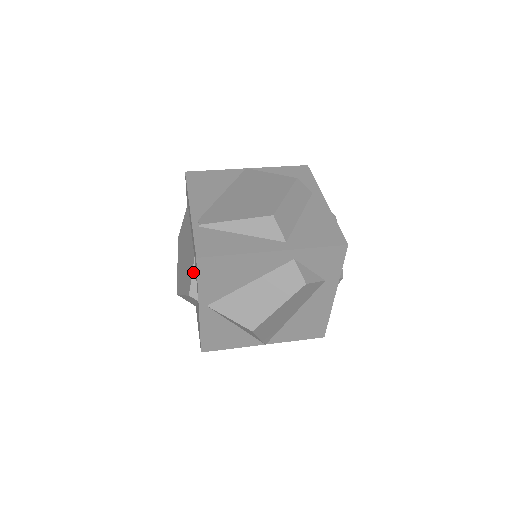
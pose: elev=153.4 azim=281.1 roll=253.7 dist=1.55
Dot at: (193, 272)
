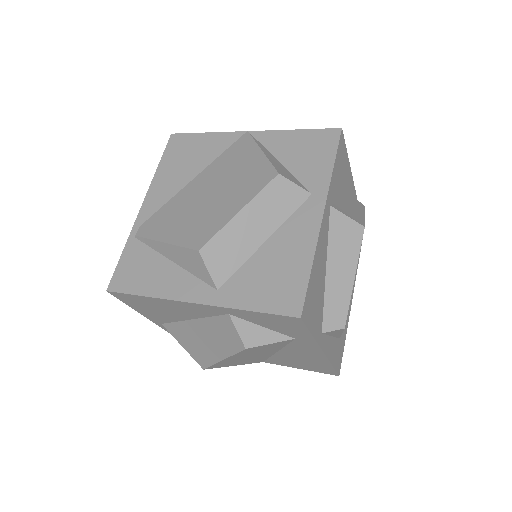
Dot at: occluded
